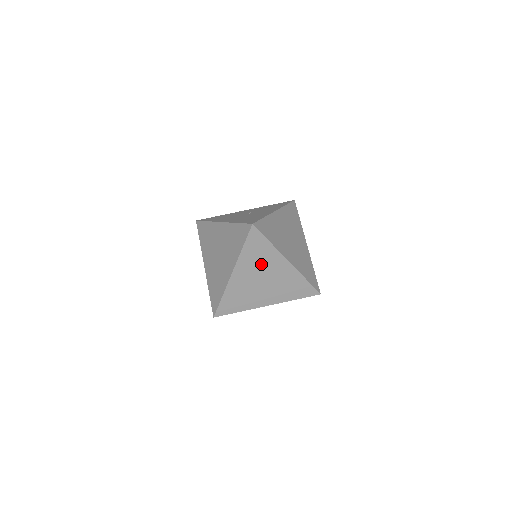
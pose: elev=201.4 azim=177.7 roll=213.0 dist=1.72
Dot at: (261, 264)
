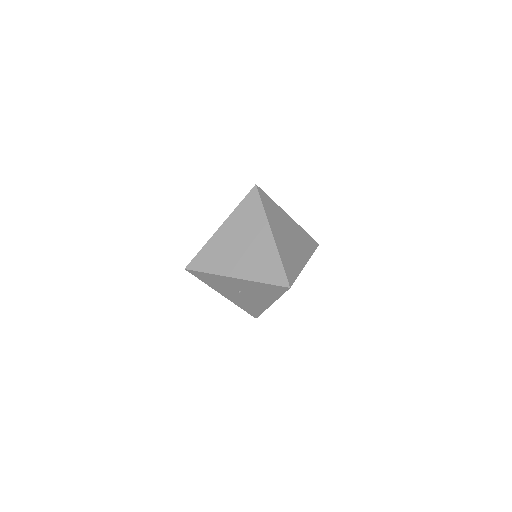
Dot at: (248, 227)
